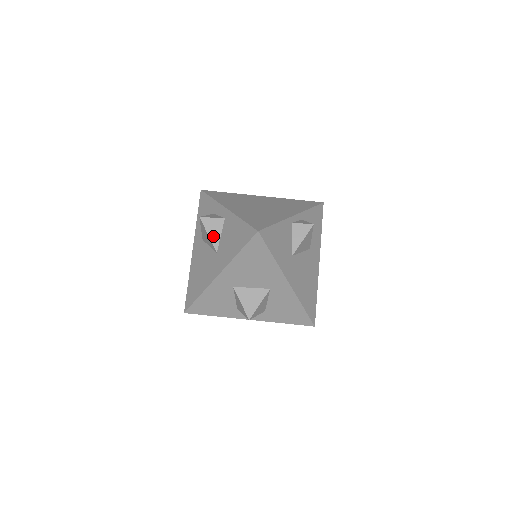
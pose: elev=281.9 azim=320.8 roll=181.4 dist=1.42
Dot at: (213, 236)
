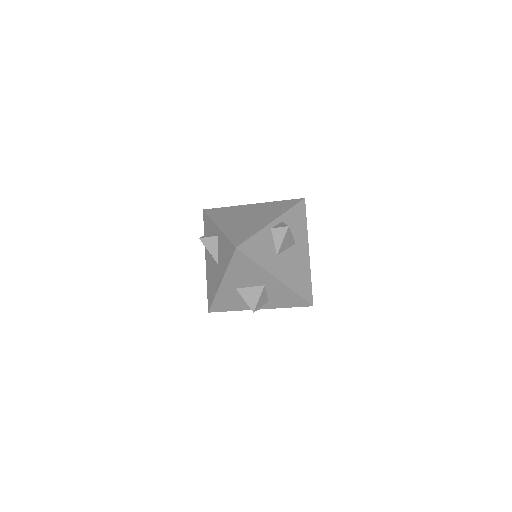
Dot at: (212, 251)
